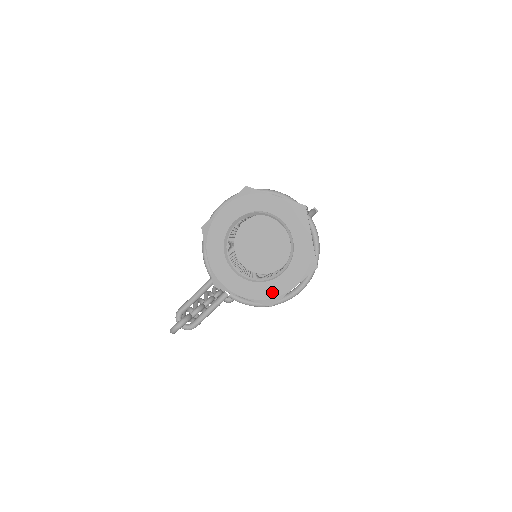
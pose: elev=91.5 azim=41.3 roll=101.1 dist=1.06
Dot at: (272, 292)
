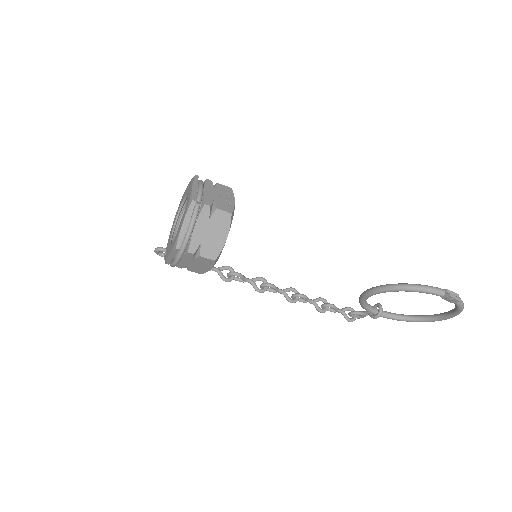
Dot at: occluded
